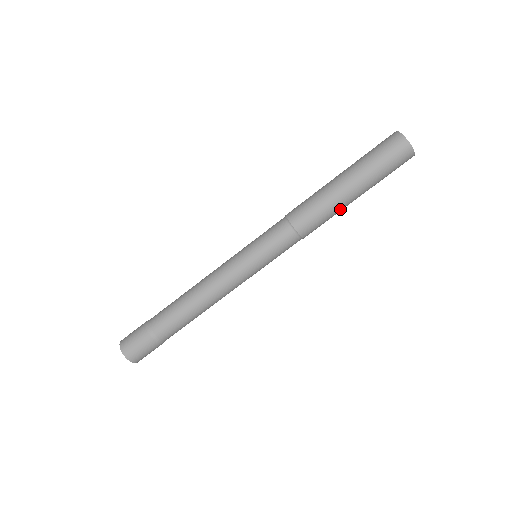
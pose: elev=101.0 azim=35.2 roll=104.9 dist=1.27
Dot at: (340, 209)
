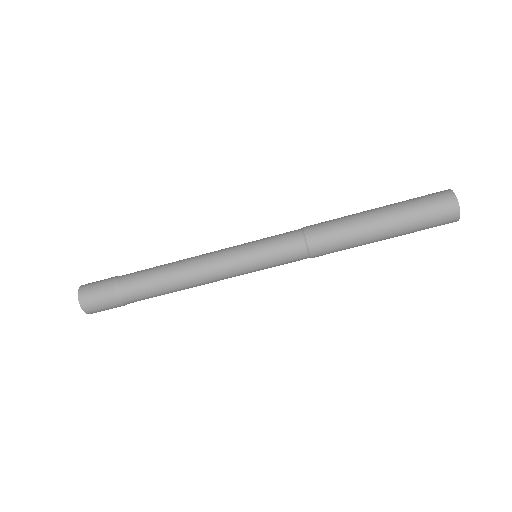
Dot at: occluded
